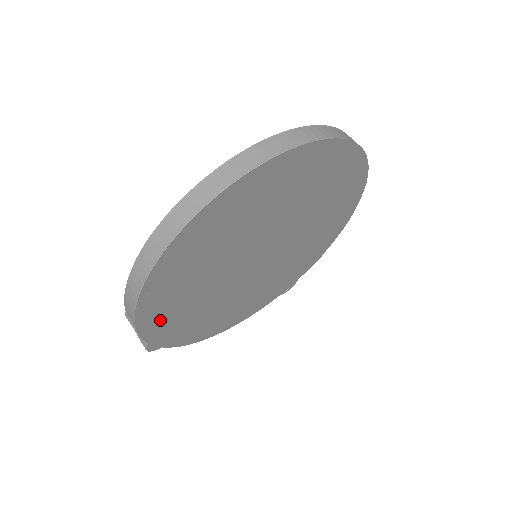
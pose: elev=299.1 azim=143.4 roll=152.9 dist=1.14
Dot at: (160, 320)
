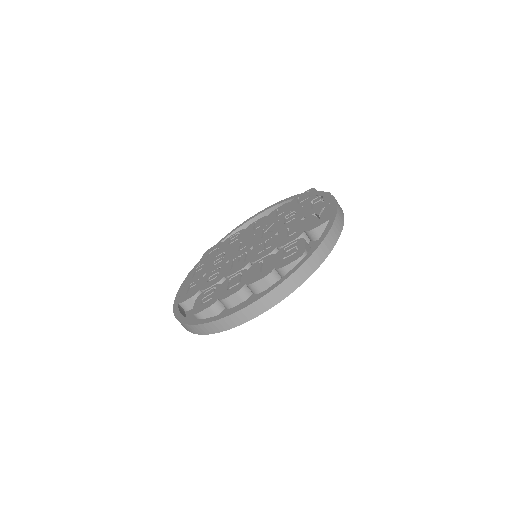
Dot at: occluded
